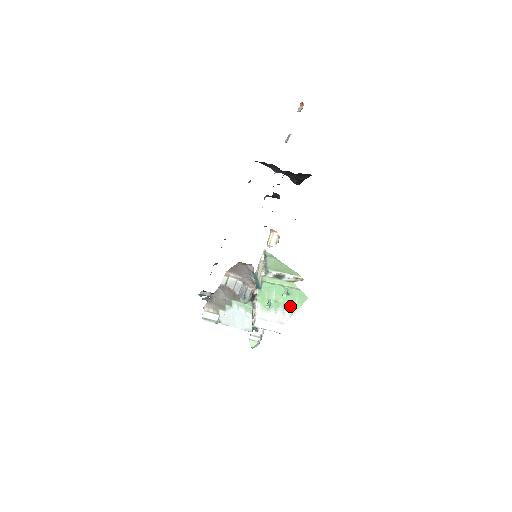
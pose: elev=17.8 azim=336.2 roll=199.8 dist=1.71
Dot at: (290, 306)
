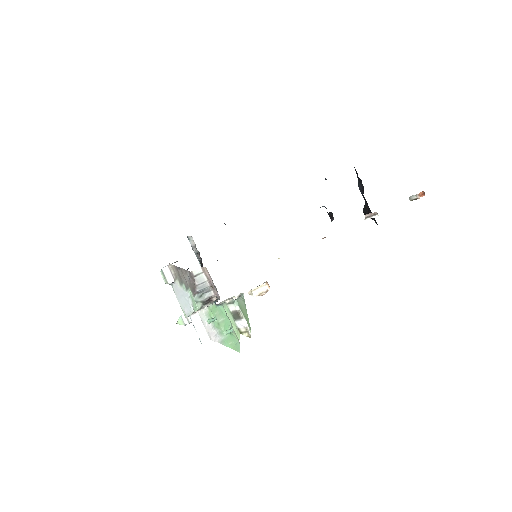
Dot at: (225, 338)
